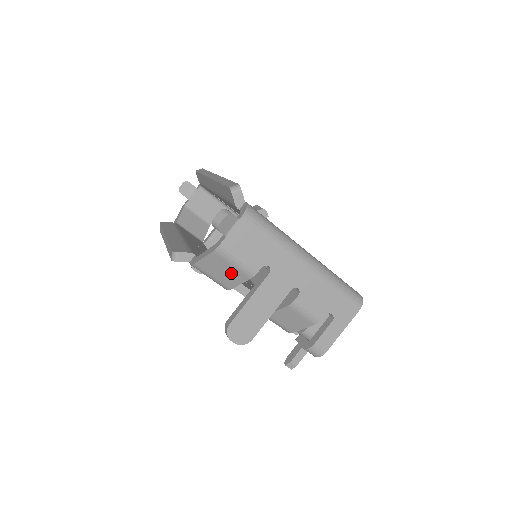
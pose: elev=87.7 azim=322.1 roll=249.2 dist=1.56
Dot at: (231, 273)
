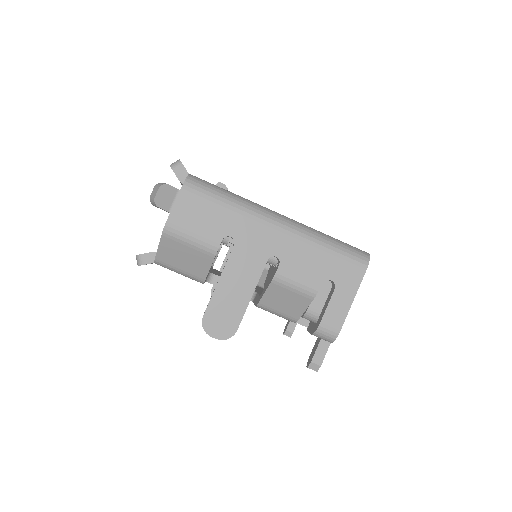
Dot at: (193, 257)
